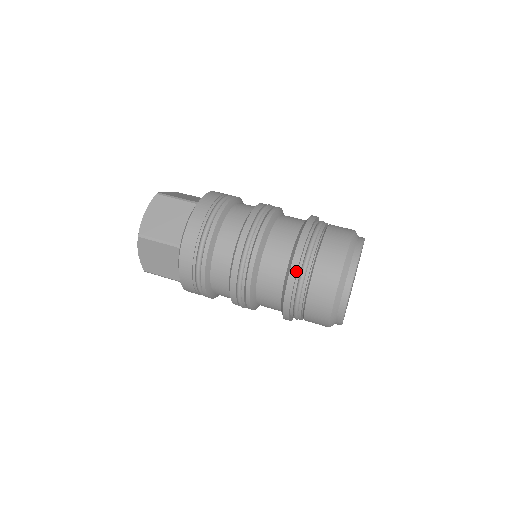
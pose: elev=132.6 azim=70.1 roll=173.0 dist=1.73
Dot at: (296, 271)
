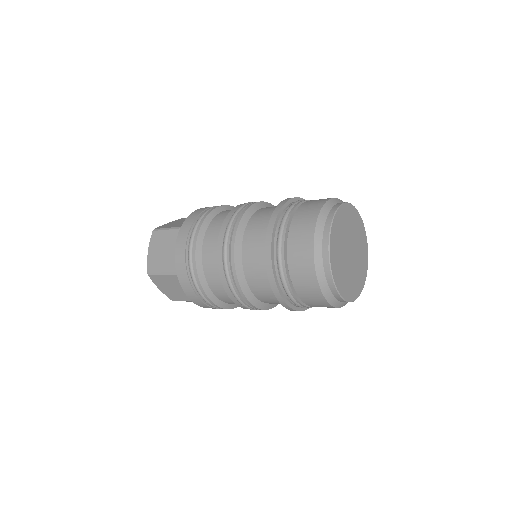
Dot at: (271, 266)
